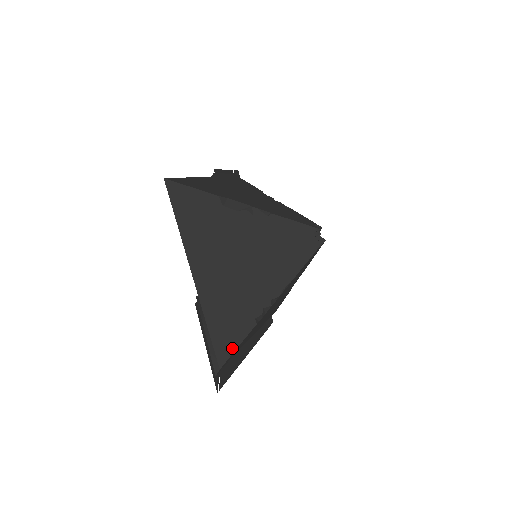
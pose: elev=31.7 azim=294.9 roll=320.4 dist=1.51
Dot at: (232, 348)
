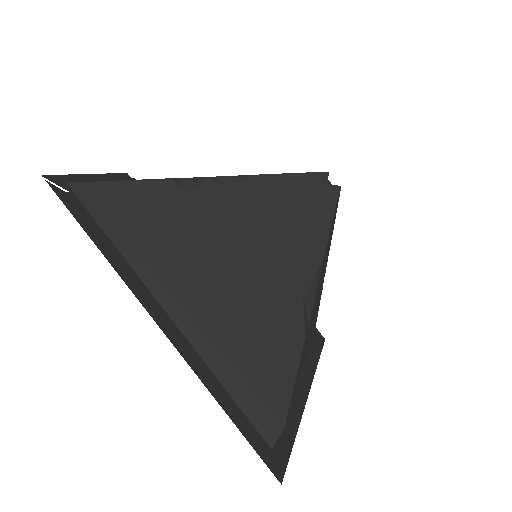
Dot at: (118, 181)
